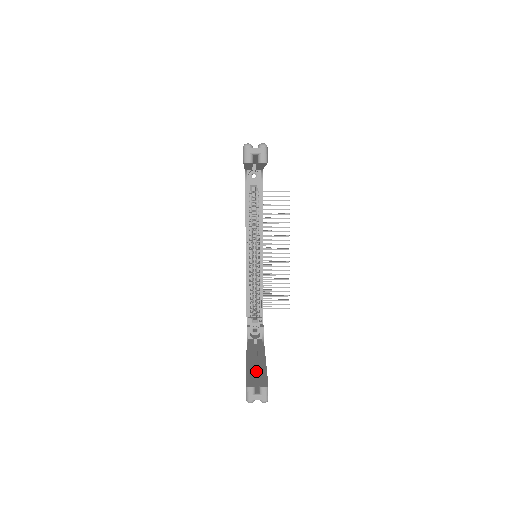
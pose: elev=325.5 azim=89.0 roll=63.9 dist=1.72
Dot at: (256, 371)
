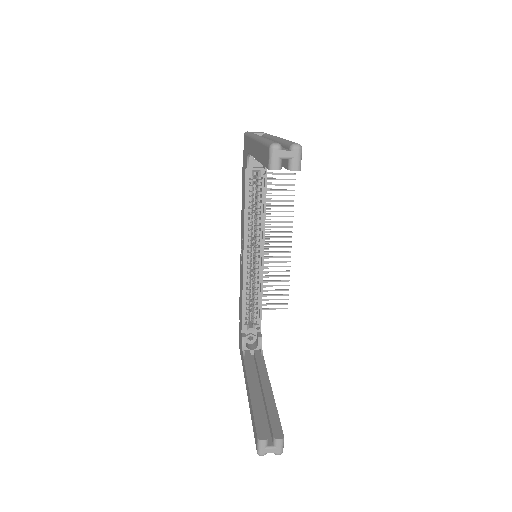
Dot at: (262, 404)
